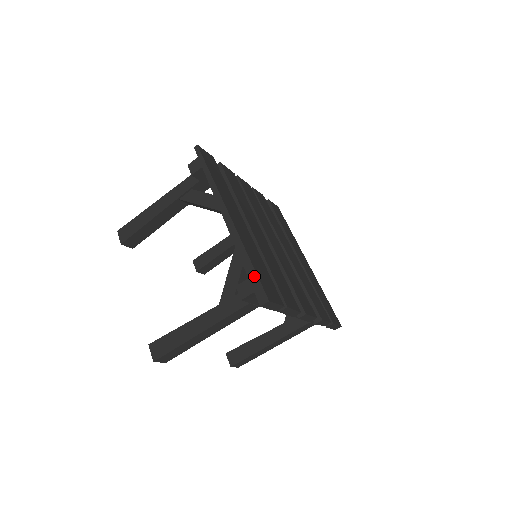
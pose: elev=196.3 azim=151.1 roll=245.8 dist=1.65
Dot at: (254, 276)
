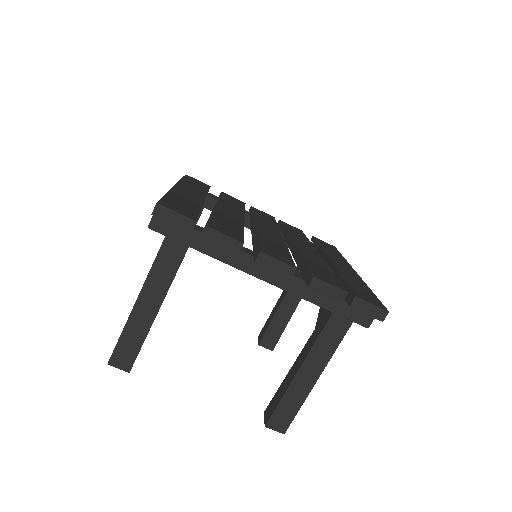
Dot at: occluded
